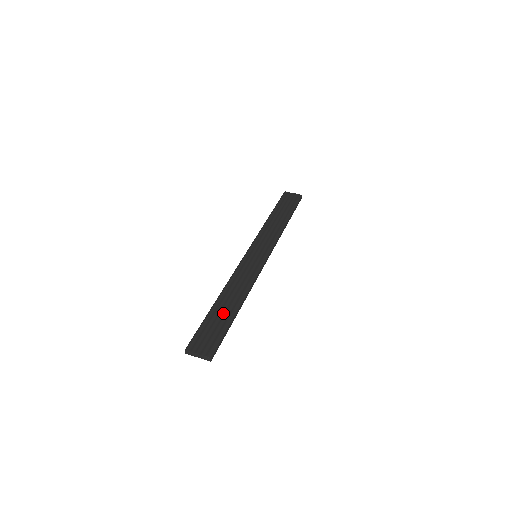
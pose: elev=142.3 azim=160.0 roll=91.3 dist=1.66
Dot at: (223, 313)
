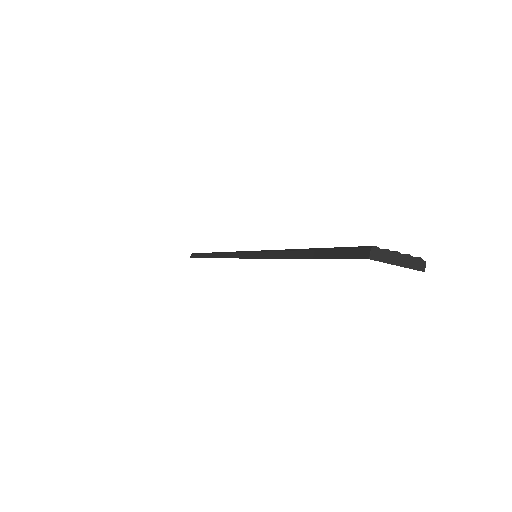
Dot at: occluded
